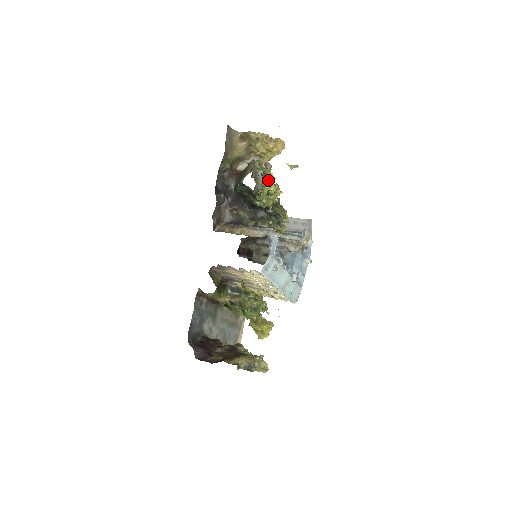
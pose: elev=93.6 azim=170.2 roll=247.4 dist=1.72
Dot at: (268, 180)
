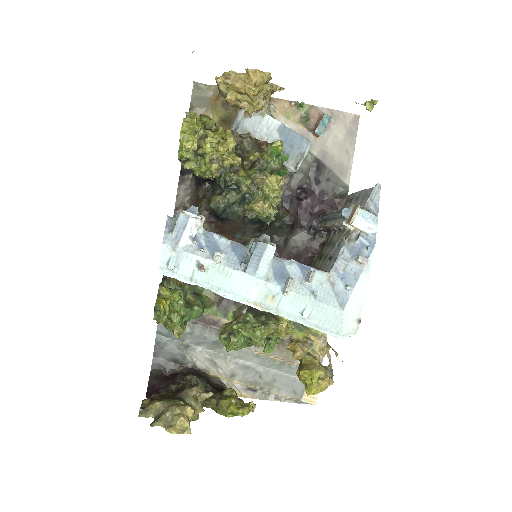
Dot at: (235, 137)
